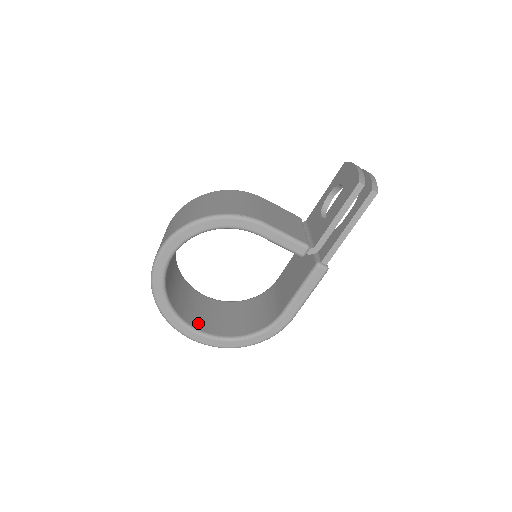
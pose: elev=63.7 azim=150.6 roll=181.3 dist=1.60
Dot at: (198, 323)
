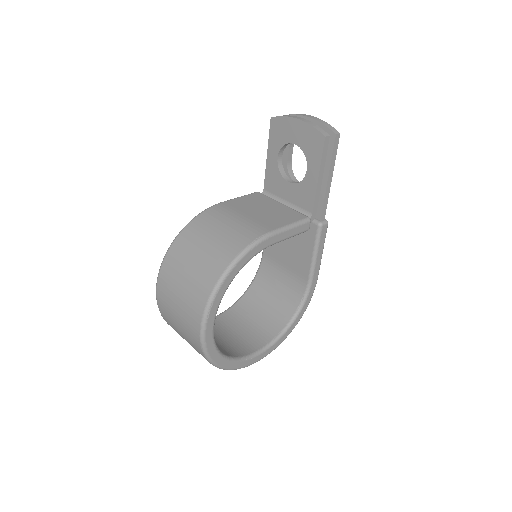
Dot at: (249, 346)
